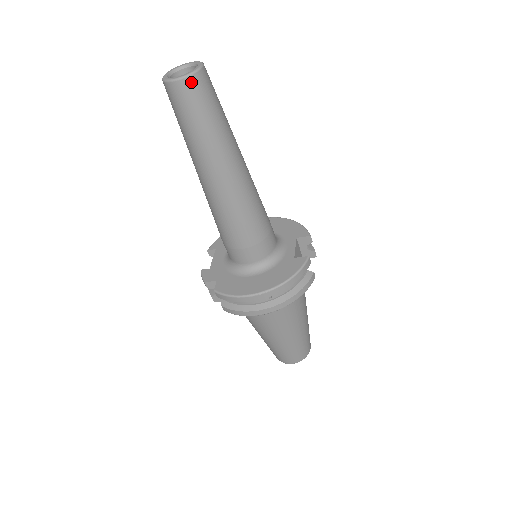
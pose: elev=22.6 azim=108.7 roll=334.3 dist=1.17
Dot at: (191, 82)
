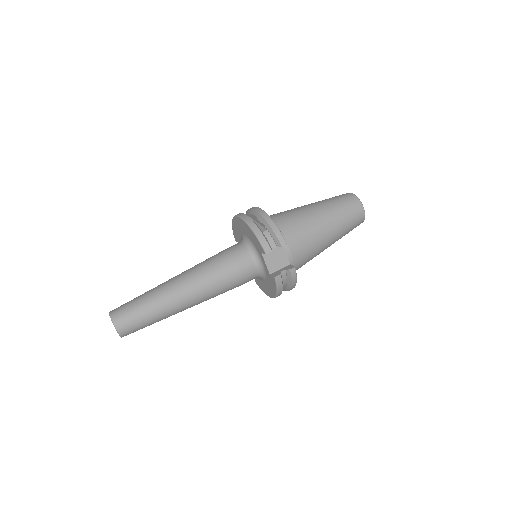
Dot at: occluded
